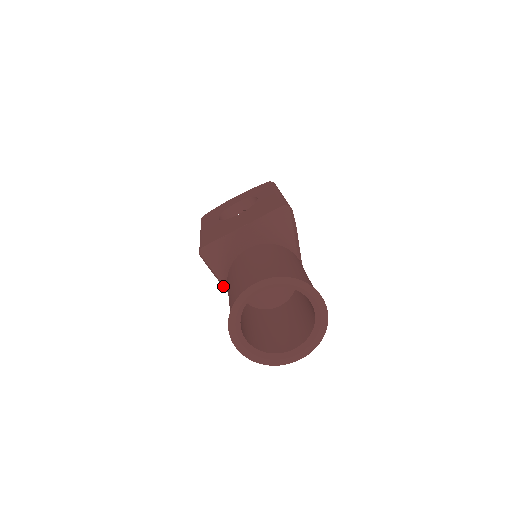
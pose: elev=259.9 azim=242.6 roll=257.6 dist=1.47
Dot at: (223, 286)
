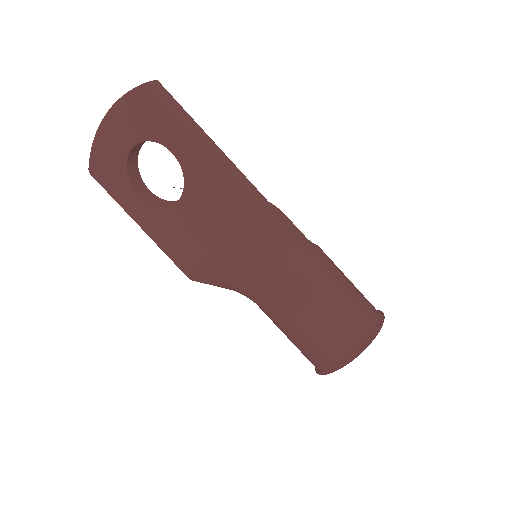
Dot at: occluded
